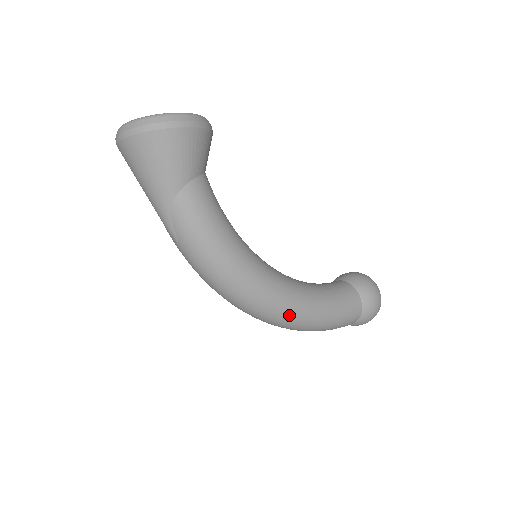
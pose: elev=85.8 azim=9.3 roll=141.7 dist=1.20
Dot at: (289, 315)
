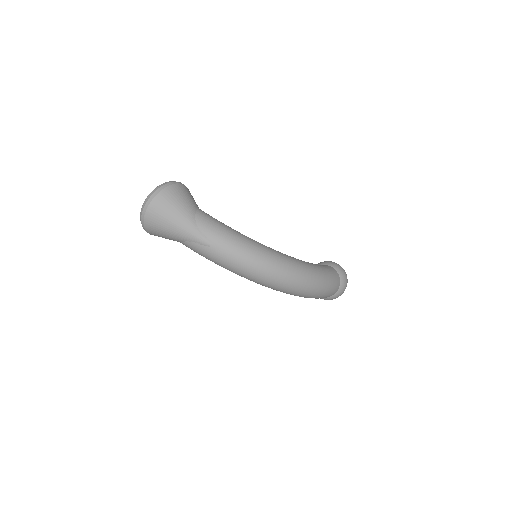
Dot at: (301, 268)
